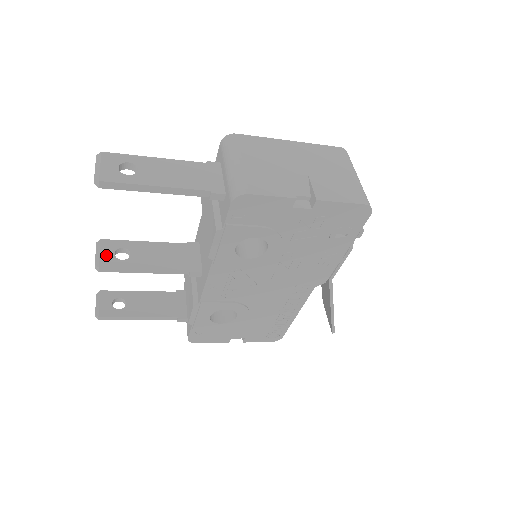
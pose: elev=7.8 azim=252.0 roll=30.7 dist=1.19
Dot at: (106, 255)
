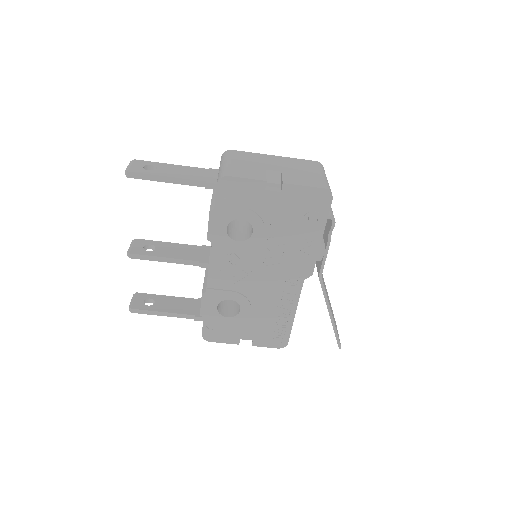
Dot at: (137, 247)
